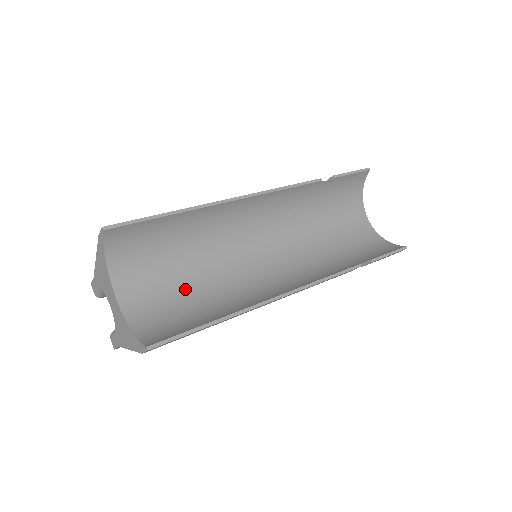
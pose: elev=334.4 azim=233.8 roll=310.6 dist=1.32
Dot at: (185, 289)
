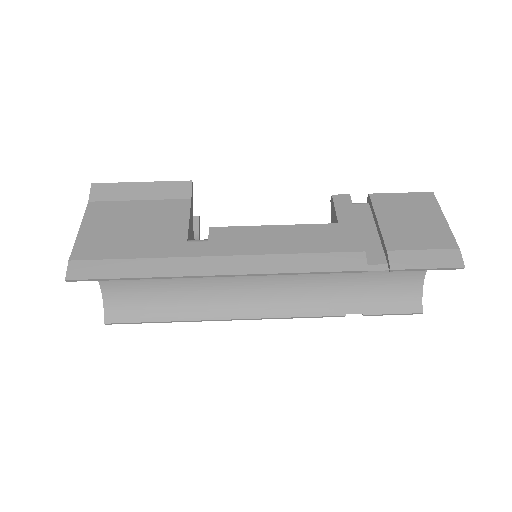
Dot at: occluded
